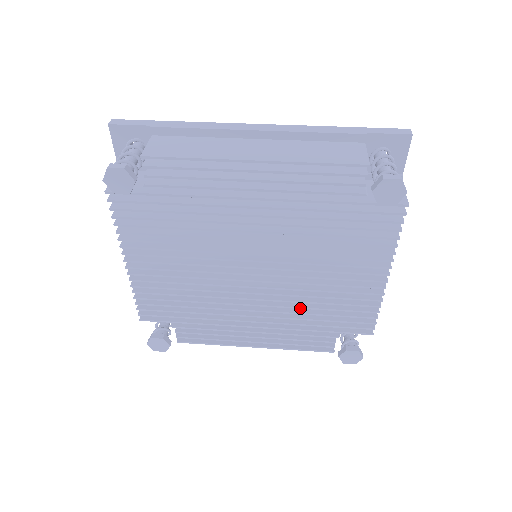
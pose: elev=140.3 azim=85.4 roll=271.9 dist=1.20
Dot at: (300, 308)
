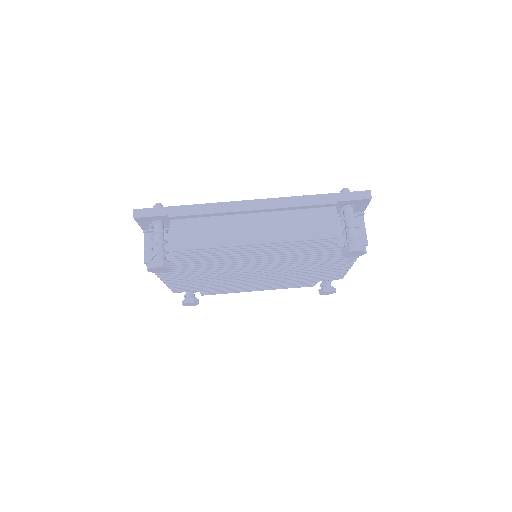
Dot at: occluded
